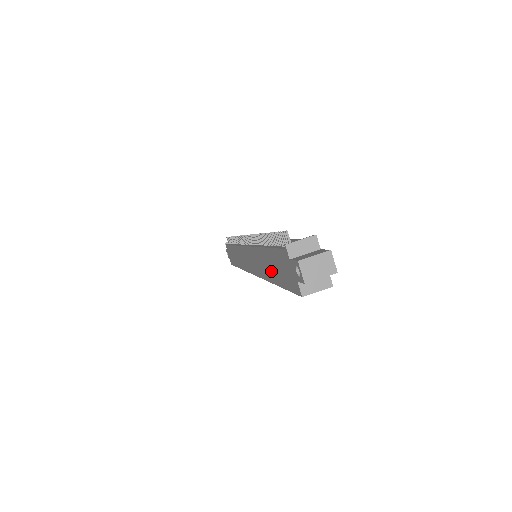
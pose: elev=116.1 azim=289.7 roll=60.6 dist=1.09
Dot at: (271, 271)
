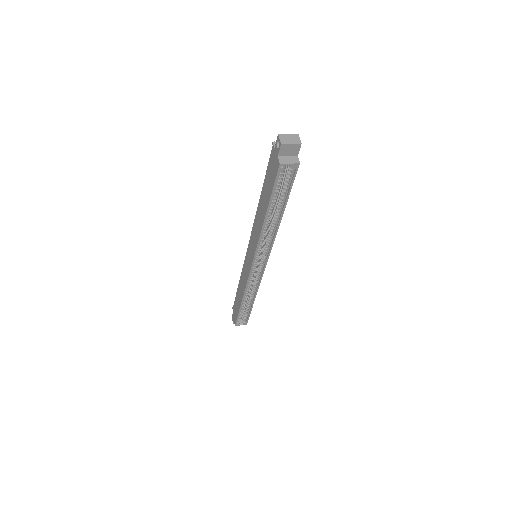
Dot at: (264, 205)
